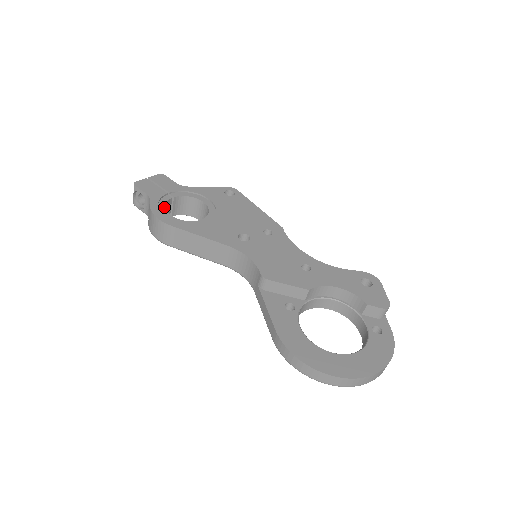
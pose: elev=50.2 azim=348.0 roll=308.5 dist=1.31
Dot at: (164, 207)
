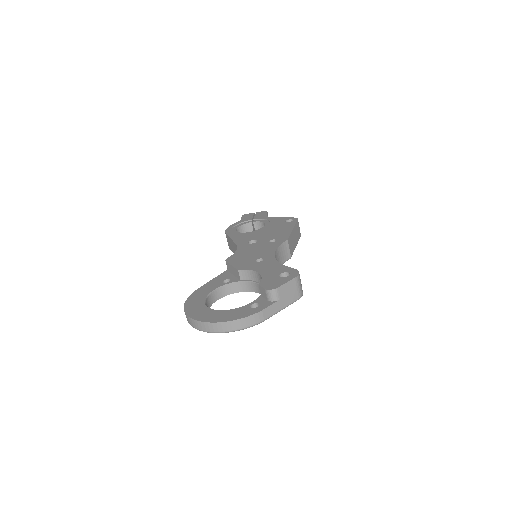
Dot at: (239, 226)
